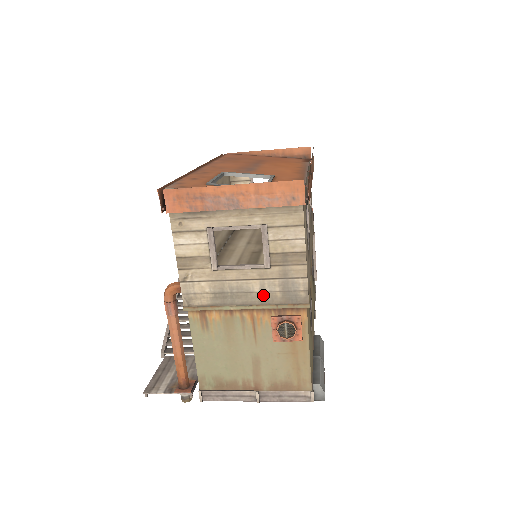
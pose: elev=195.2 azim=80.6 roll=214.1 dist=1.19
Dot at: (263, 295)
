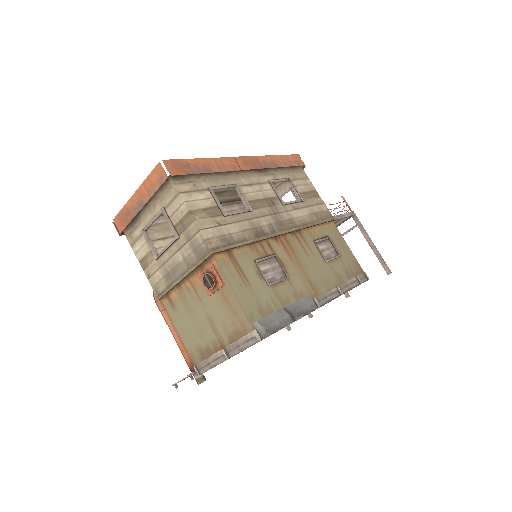
Dot at: (186, 261)
